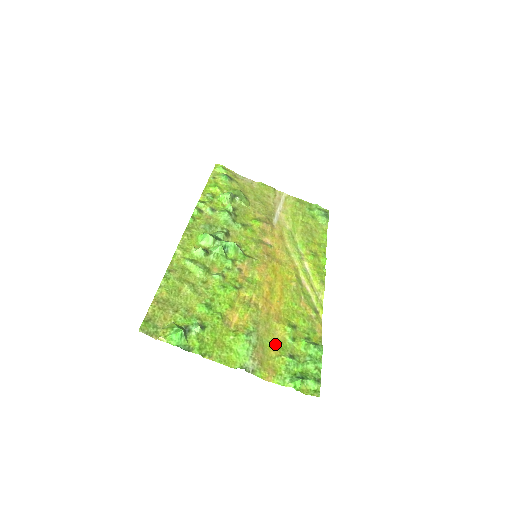
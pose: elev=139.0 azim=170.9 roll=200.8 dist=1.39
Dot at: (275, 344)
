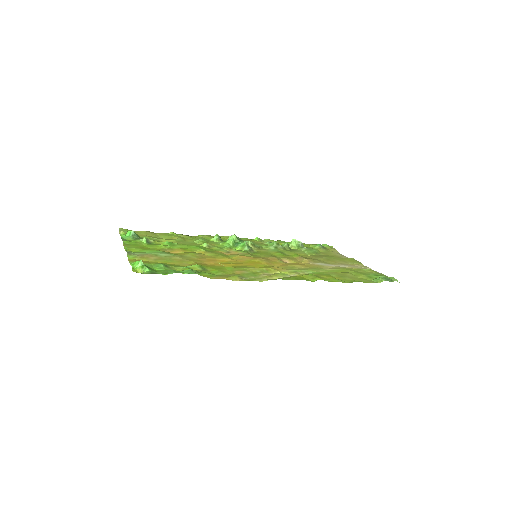
Dot at: (172, 264)
